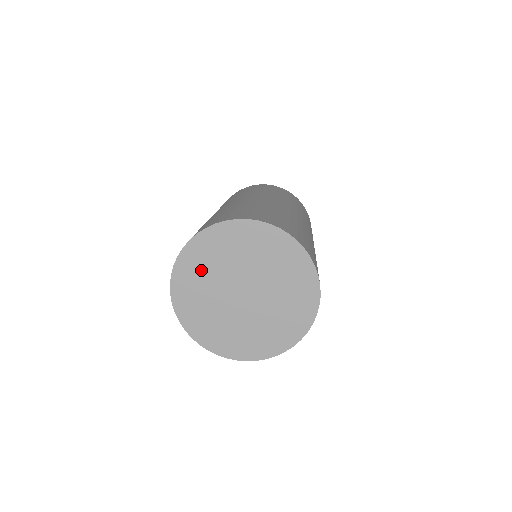
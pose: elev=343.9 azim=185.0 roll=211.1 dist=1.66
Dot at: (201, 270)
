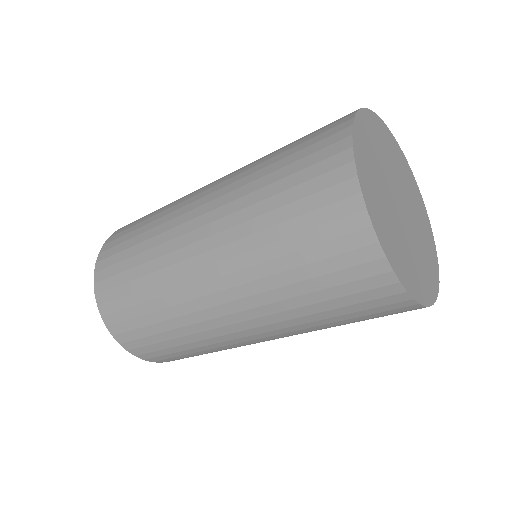
Dot at: (373, 147)
